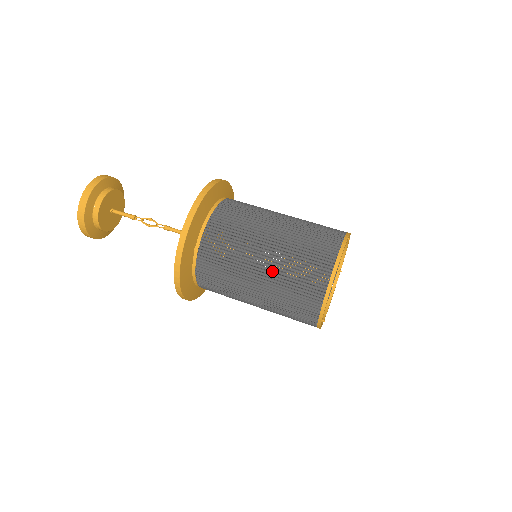
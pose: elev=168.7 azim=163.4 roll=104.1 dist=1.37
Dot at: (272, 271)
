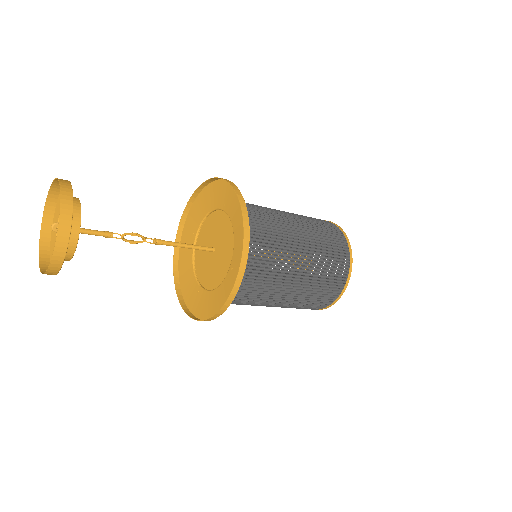
Dot at: (308, 275)
